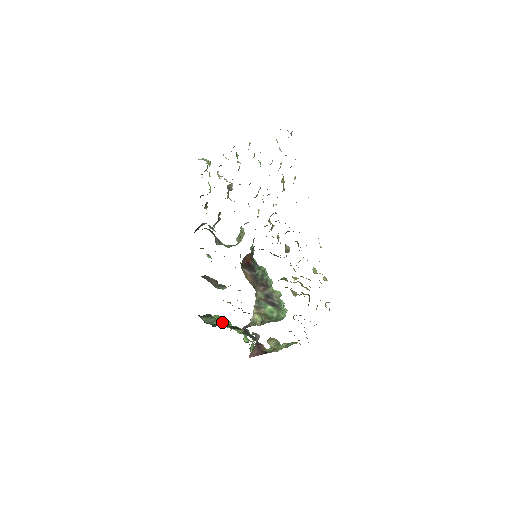
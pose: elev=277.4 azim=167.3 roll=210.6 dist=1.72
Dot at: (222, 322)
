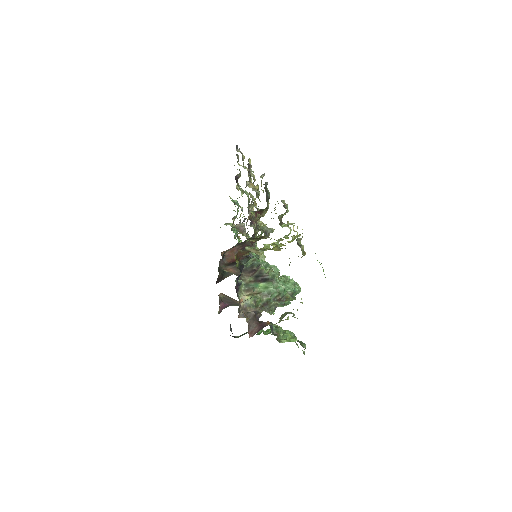
Dot at: occluded
